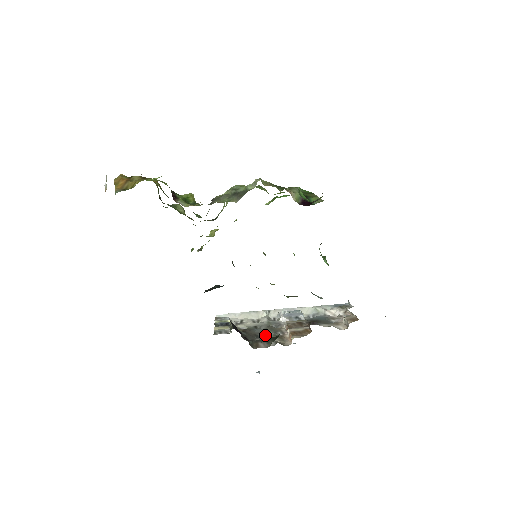
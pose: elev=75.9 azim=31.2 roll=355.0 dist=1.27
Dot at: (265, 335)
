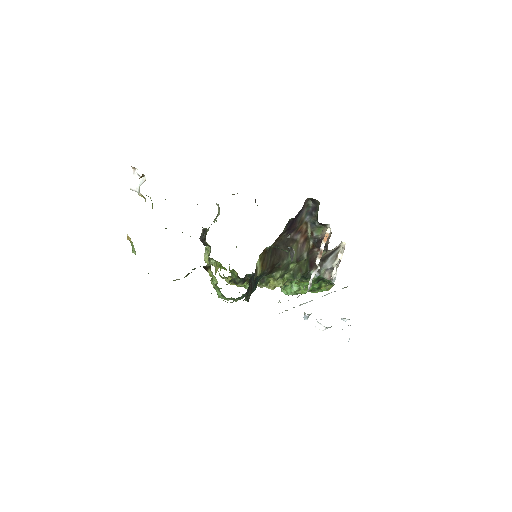
Dot at: occluded
